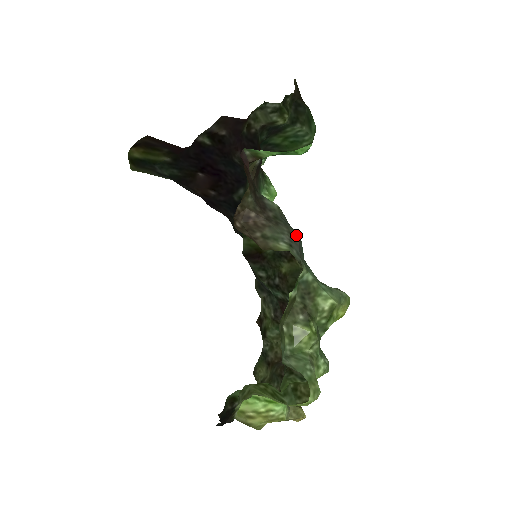
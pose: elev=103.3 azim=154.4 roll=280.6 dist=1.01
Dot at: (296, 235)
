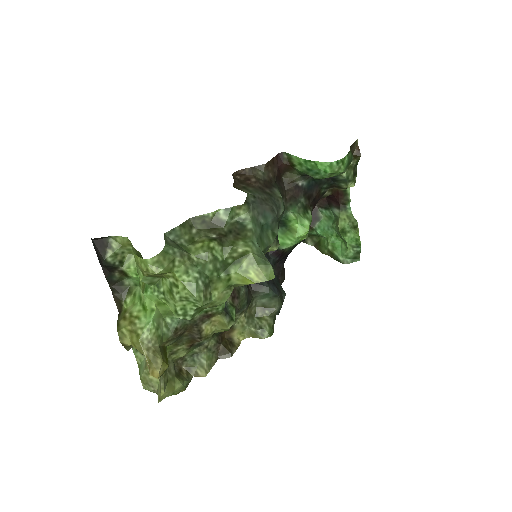
Dot at: (270, 204)
